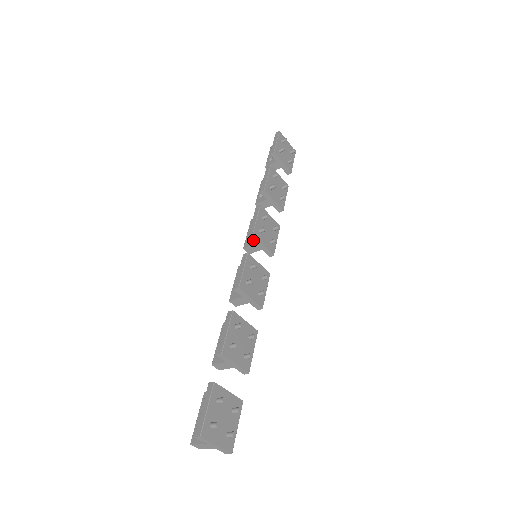
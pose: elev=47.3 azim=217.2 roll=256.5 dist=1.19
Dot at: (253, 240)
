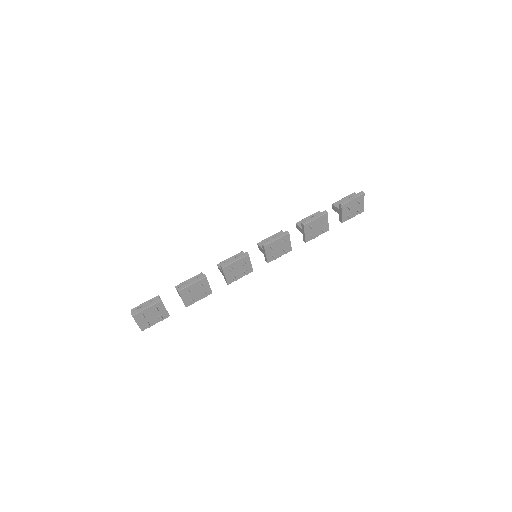
Dot at: (263, 247)
